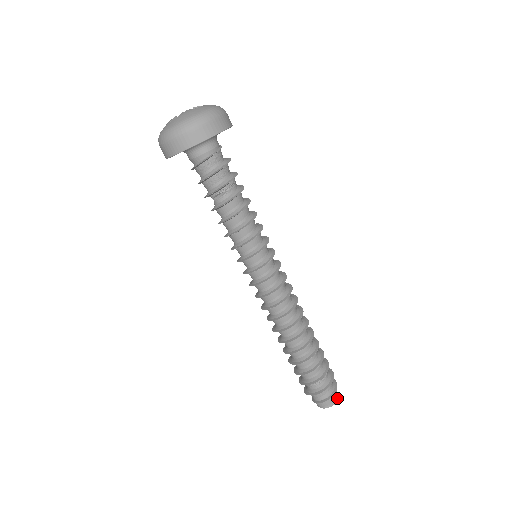
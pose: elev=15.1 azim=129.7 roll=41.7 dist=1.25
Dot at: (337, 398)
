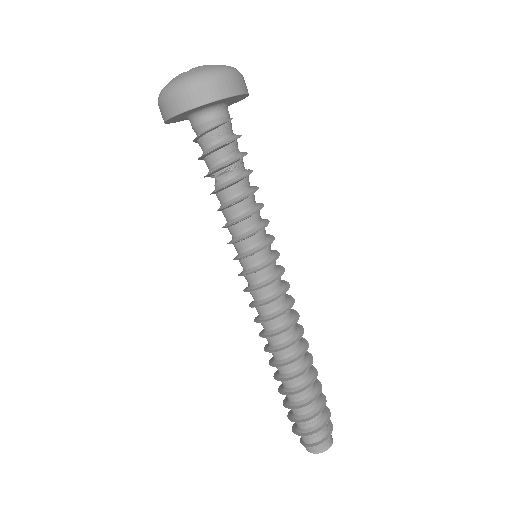
Dot at: (332, 441)
